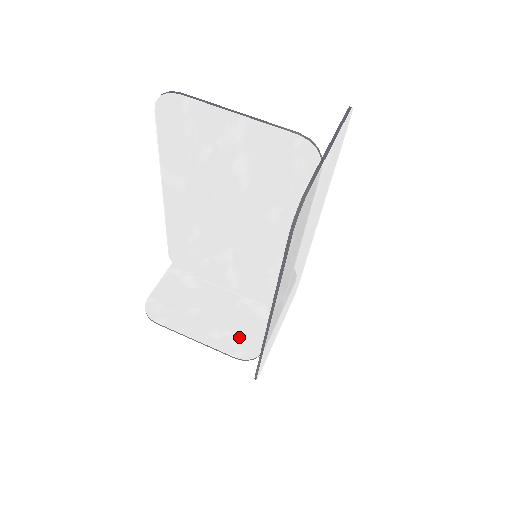
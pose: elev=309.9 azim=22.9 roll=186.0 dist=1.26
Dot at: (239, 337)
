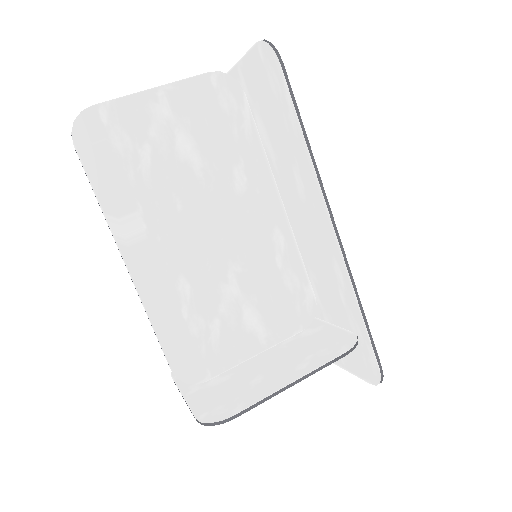
Dot at: (322, 349)
